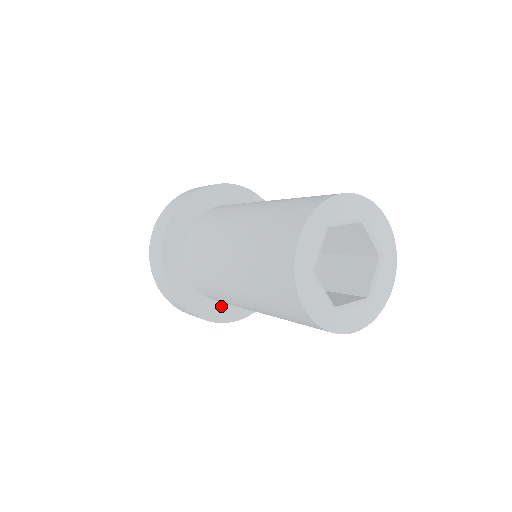
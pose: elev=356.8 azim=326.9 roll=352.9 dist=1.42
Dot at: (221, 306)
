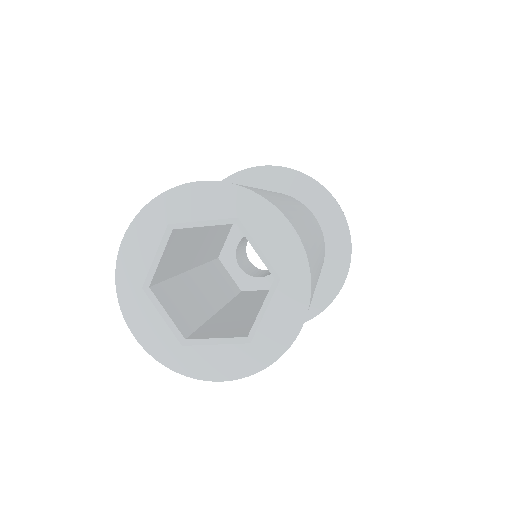
Dot at: (314, 291)
